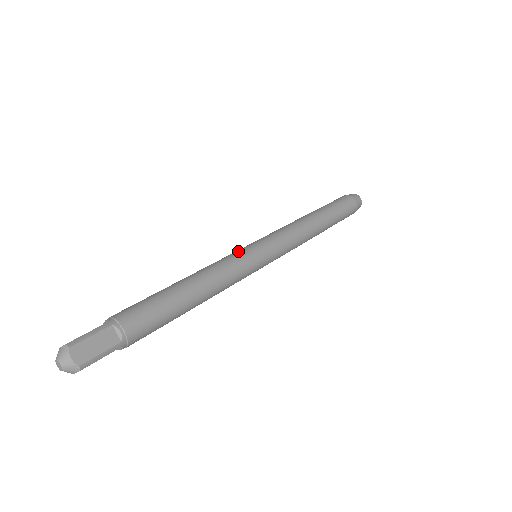
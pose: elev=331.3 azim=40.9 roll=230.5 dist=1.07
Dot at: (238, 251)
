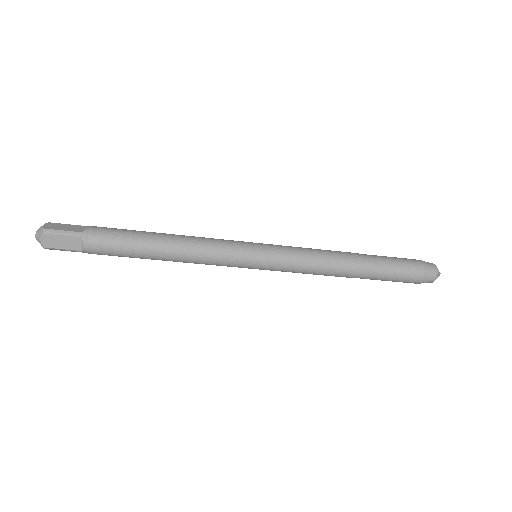
Dot at: occluded
